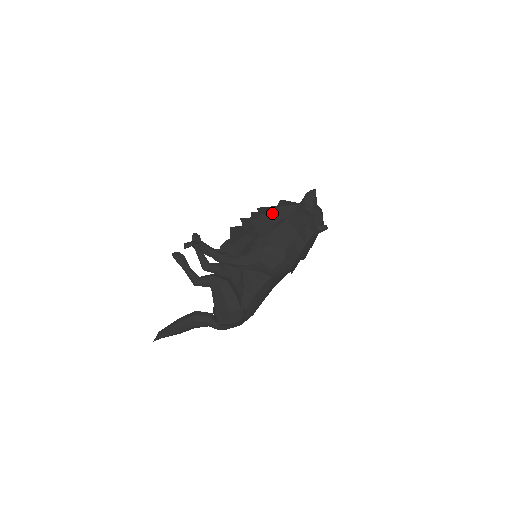
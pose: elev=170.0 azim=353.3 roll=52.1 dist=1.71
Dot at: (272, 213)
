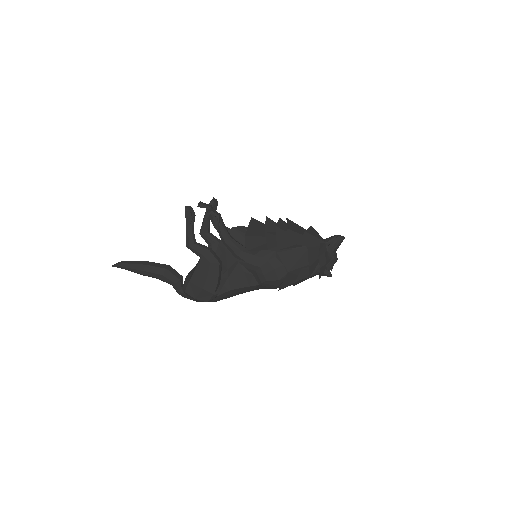
Dot at: (298, 234)
